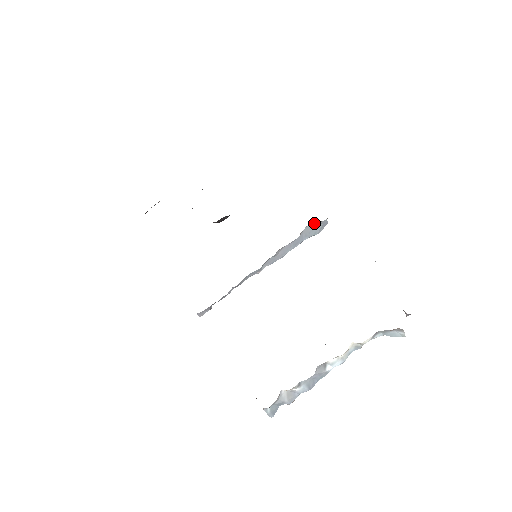
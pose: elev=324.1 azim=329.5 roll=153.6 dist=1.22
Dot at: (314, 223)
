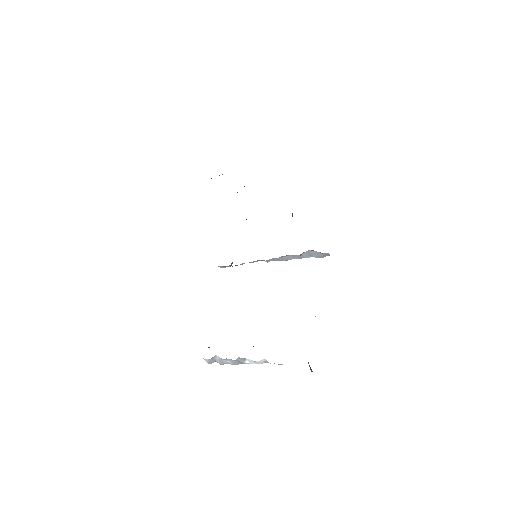
Dot at: (316, 251)
